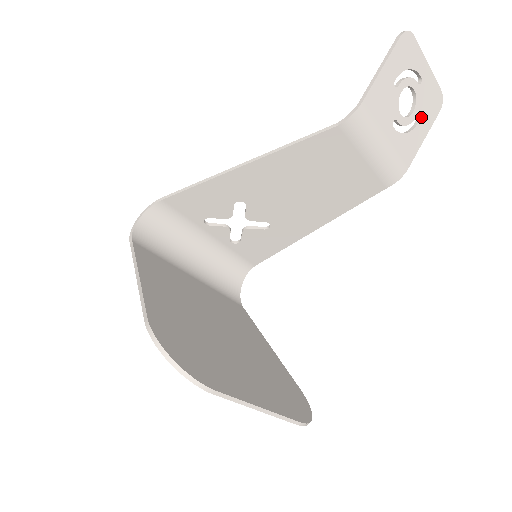
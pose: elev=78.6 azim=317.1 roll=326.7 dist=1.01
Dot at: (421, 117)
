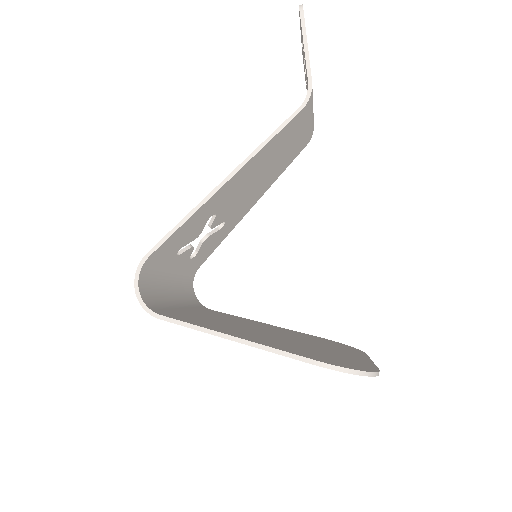
Dot at: occluded
